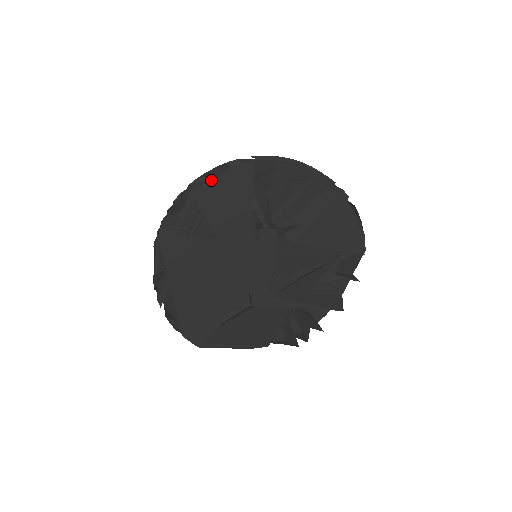
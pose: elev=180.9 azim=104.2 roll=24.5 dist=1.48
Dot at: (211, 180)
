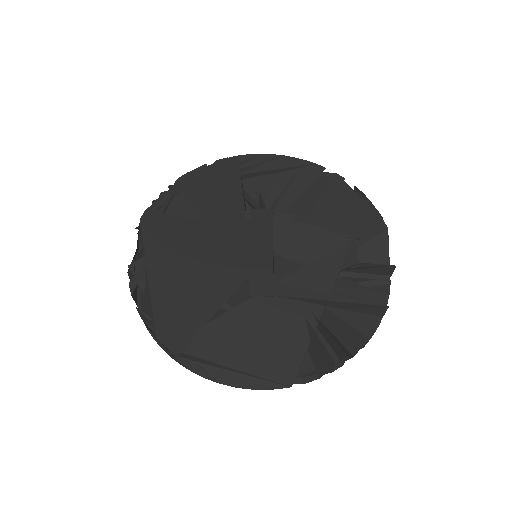
Dot at: (197, 171)
